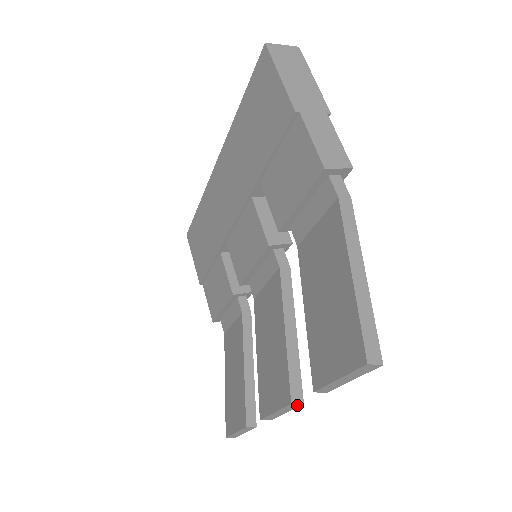
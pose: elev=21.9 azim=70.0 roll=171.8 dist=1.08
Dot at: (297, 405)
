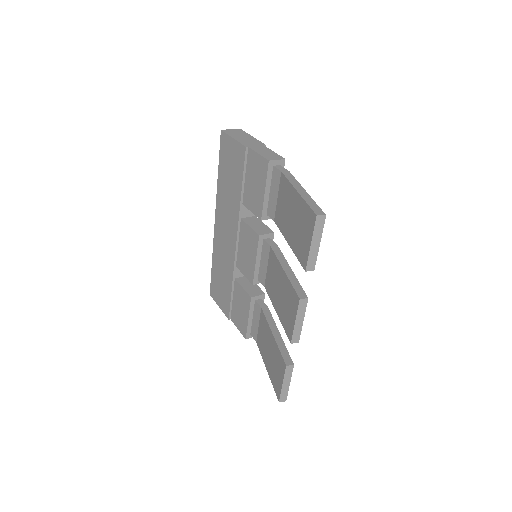
Dot at: (305, 302)
